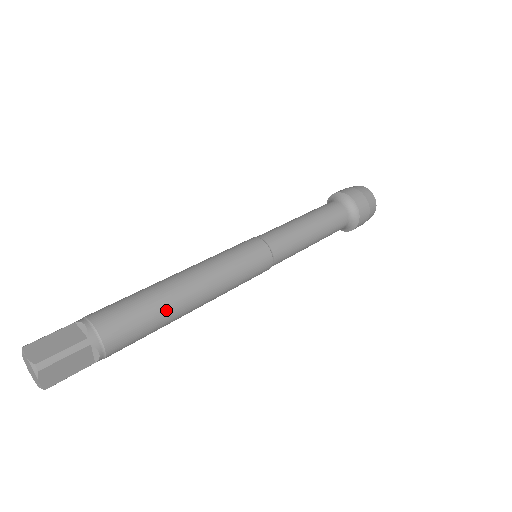
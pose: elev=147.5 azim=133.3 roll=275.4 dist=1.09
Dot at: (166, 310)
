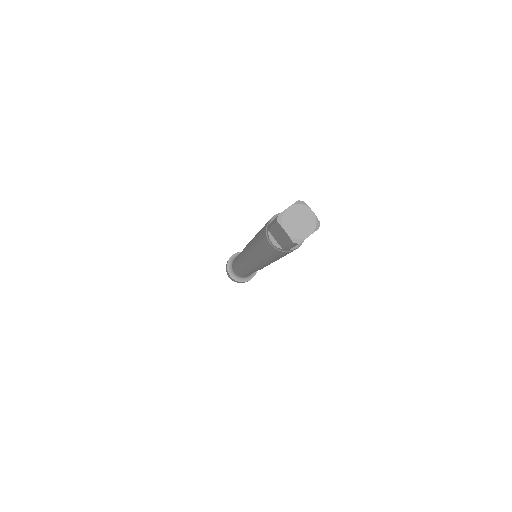
Dot at: occluded
